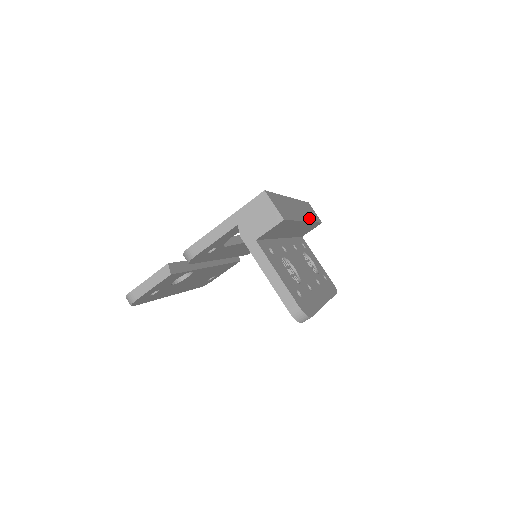
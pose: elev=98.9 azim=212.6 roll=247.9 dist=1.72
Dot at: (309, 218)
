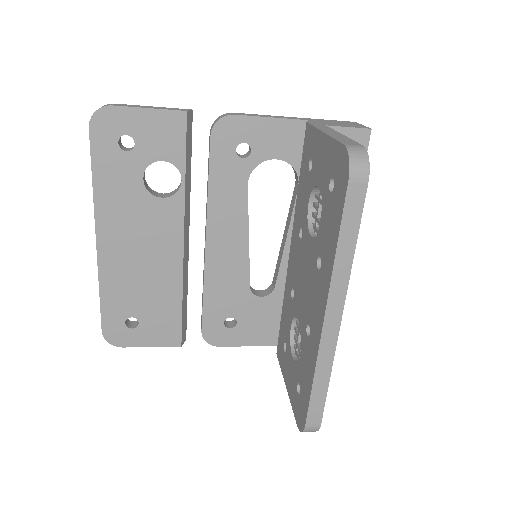
Dot at: occluded
